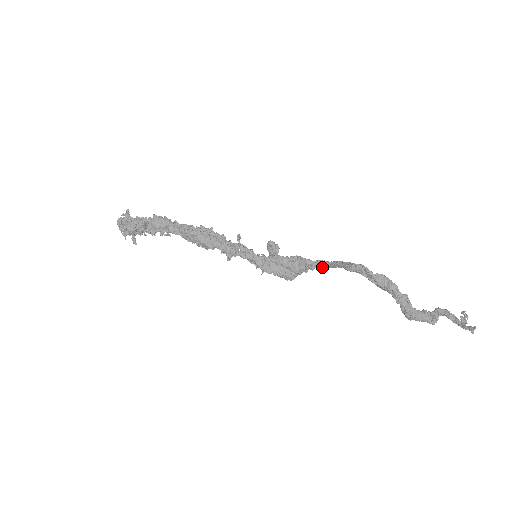
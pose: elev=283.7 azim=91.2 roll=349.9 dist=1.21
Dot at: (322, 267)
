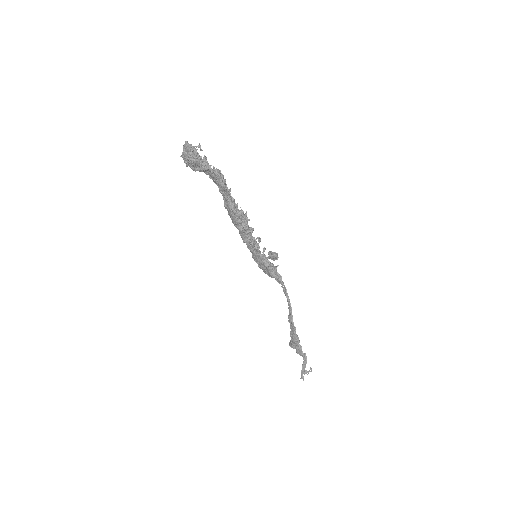
Dot at: (284, 293)
